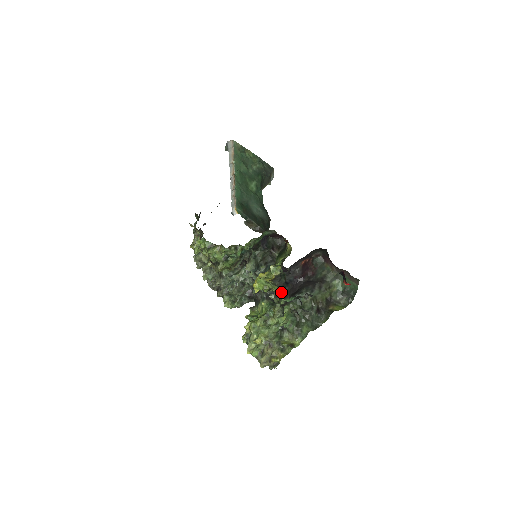
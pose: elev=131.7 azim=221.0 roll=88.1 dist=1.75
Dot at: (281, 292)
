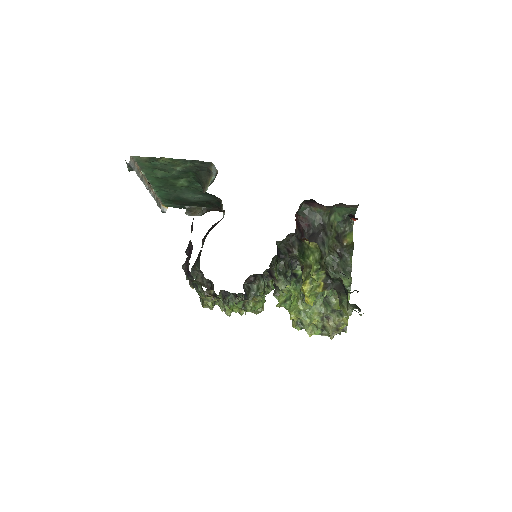
Dot at: (341, 292)
